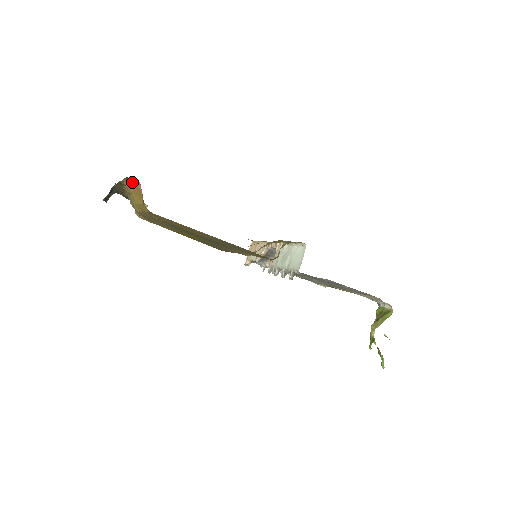
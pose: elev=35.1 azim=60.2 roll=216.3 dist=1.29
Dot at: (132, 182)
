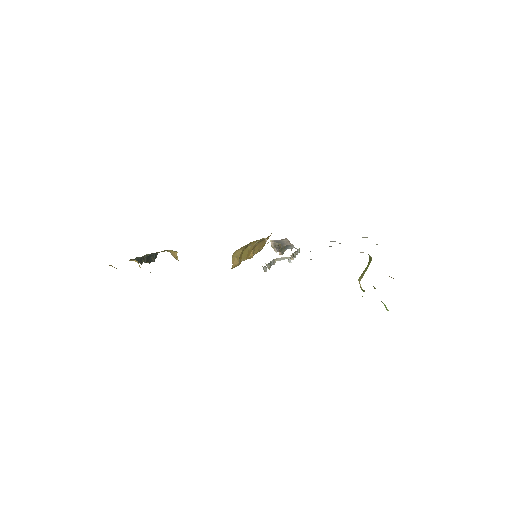
Dot at: occluded
